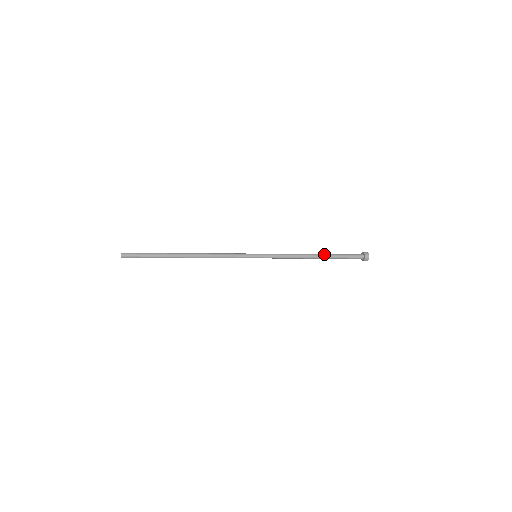
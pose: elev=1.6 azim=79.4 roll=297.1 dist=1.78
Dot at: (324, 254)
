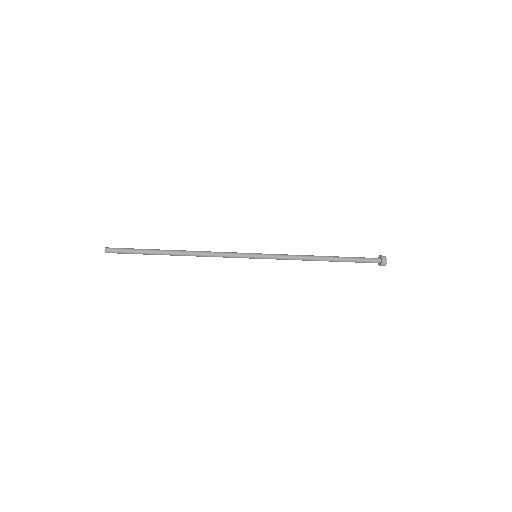
Dot at: (334, 256)
